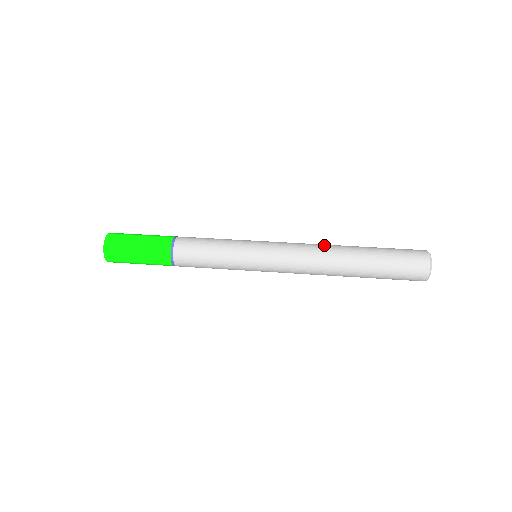
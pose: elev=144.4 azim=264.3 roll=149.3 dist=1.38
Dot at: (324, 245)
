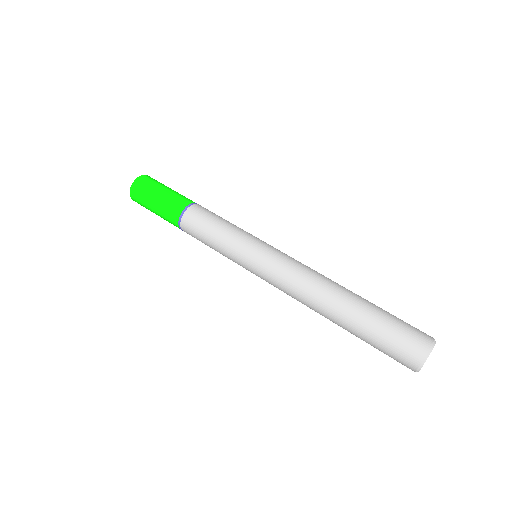
Dot at: (314, 289)
